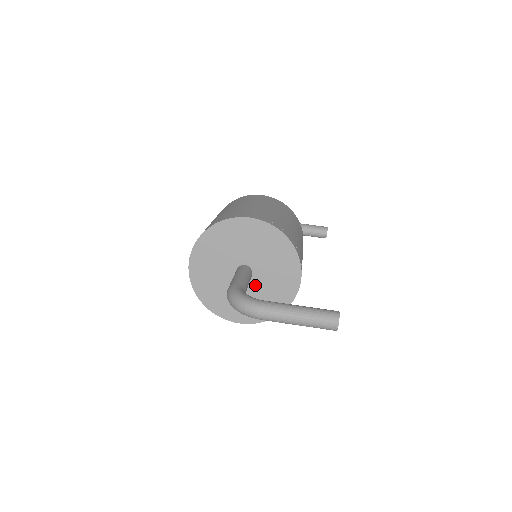
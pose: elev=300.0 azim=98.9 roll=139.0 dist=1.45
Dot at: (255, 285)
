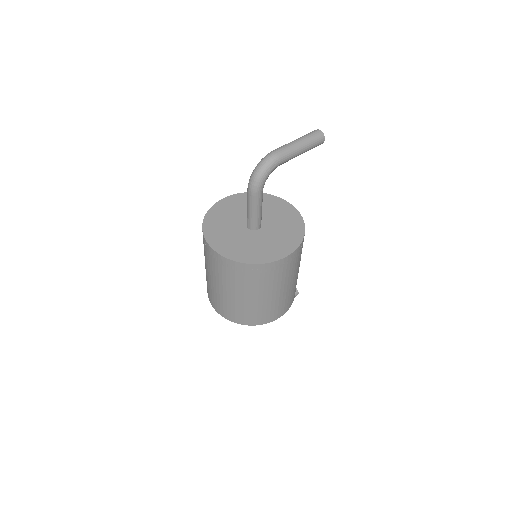
Dot at: (269, 226)
